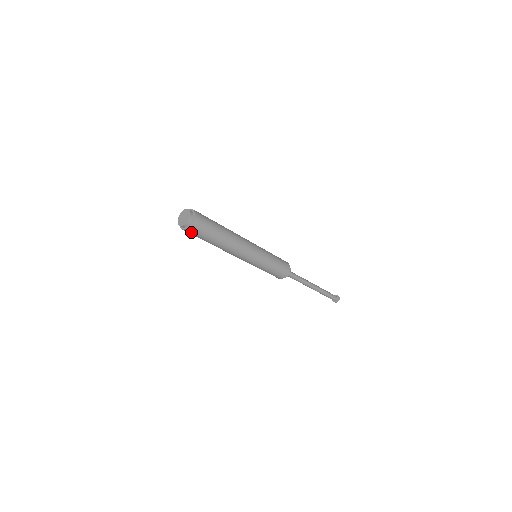
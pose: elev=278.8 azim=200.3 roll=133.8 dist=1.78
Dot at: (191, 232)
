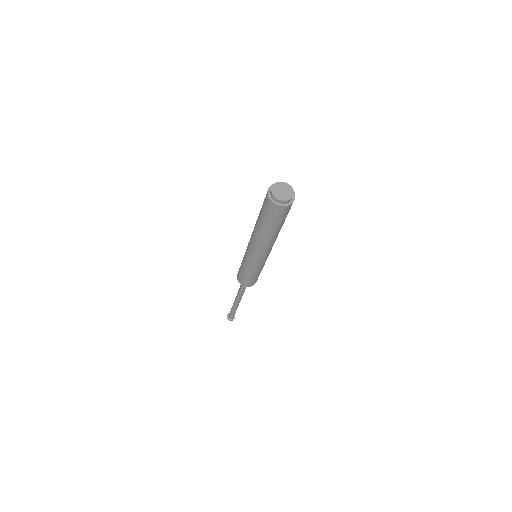
Dot at: (290, 208)
